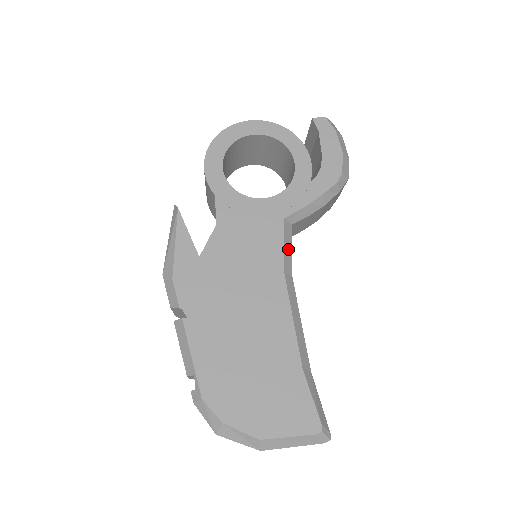
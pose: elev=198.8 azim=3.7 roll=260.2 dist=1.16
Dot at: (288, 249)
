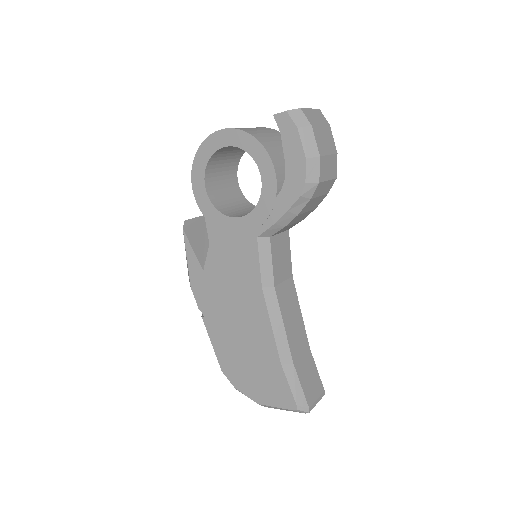
Dot at: (266, 264)
